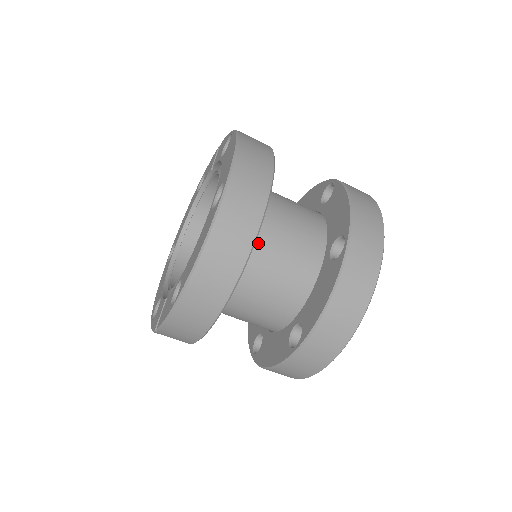
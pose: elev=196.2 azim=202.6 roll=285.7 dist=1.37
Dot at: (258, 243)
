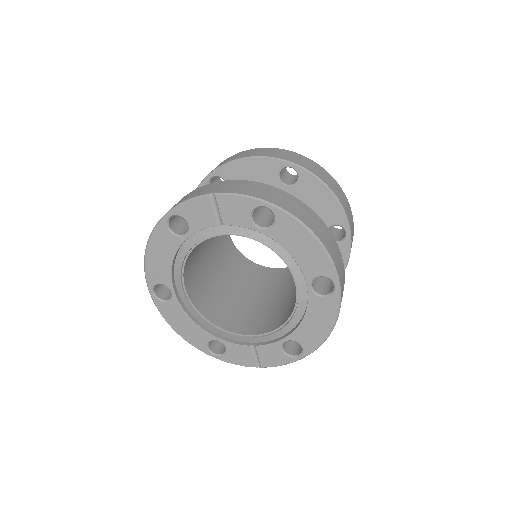
Dot at: occluded
